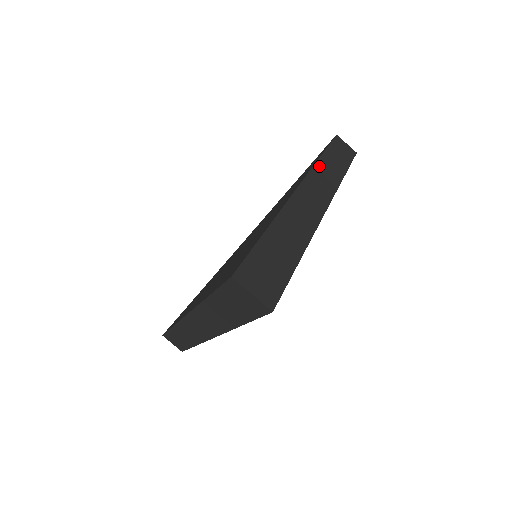
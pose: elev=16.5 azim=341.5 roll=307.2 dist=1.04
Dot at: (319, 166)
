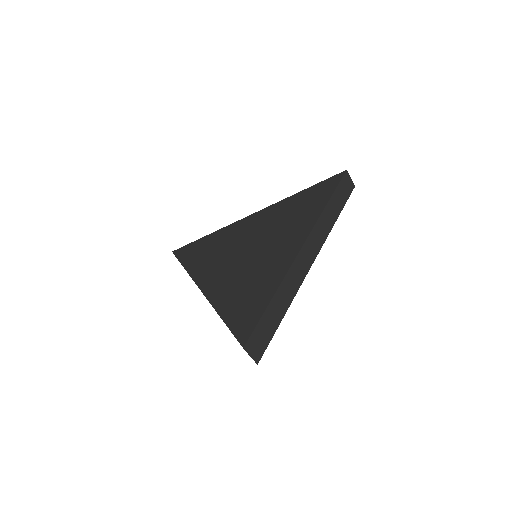
Dot at: (320, 221)
